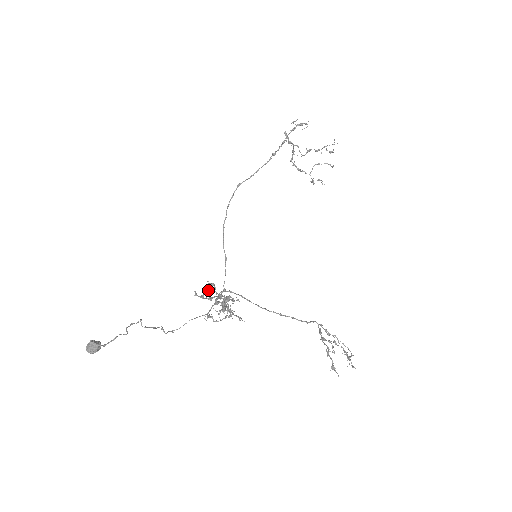
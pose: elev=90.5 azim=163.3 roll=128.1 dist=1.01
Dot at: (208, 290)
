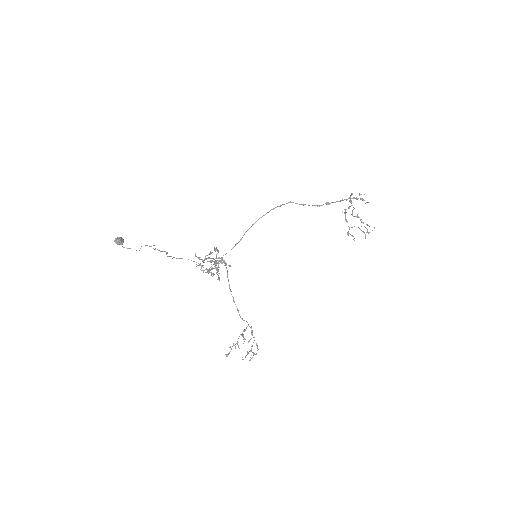
Dot at: occluded
